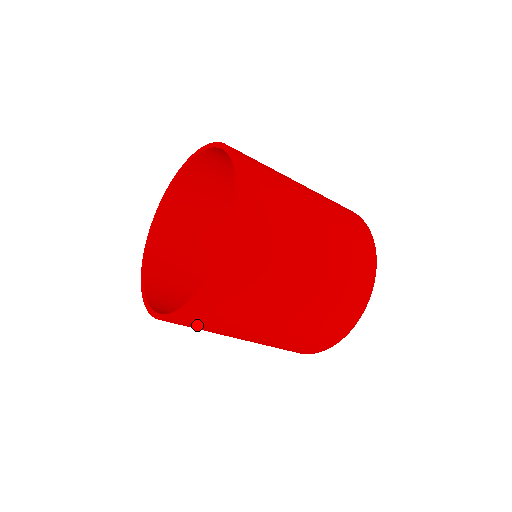
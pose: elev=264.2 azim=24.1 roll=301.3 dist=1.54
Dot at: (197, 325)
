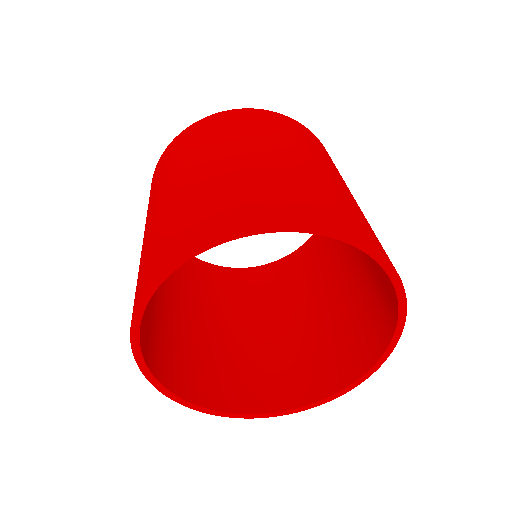
Dot at: (159, 172)
